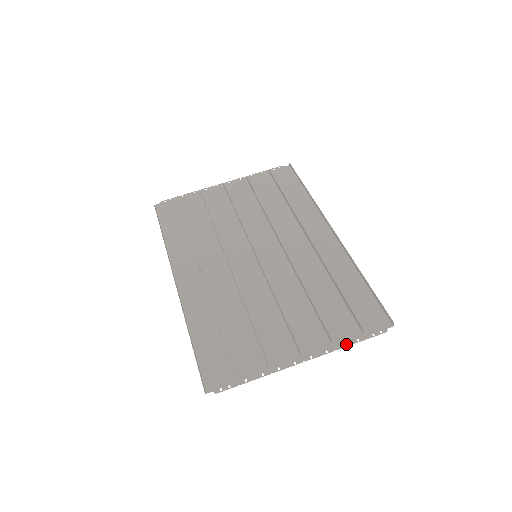
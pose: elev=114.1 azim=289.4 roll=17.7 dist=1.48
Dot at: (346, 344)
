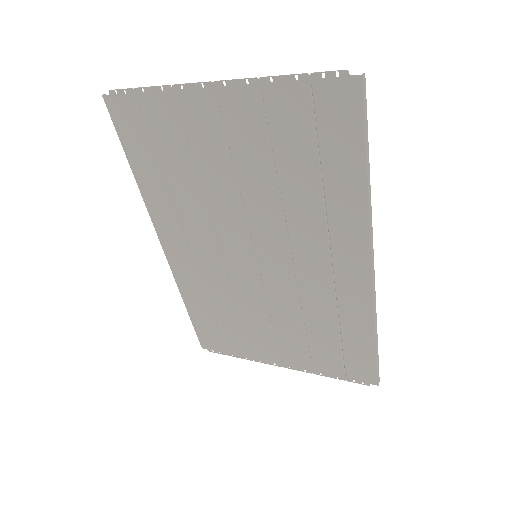
Dot at: (278, 80)
